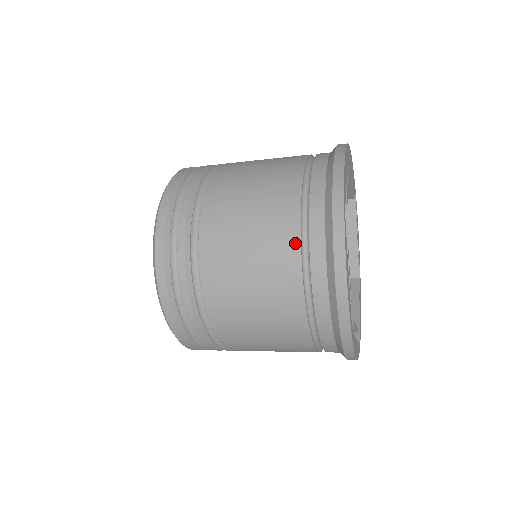
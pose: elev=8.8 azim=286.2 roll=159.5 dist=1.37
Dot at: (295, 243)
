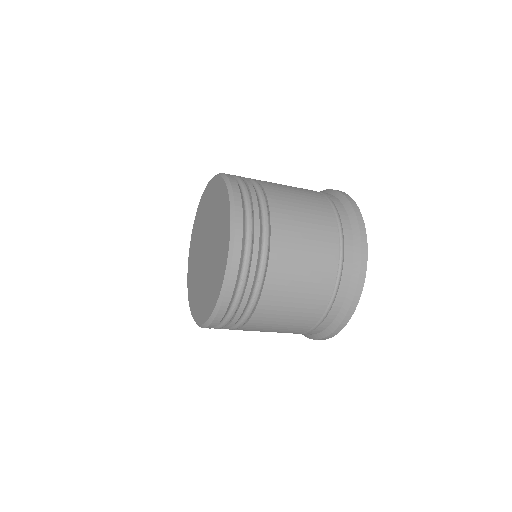
Dot at: (317, 317)
